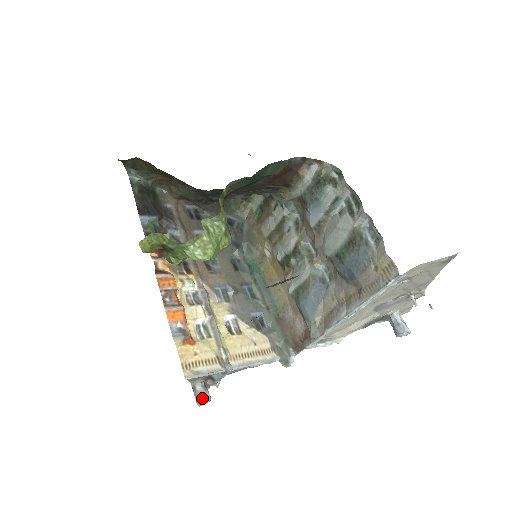
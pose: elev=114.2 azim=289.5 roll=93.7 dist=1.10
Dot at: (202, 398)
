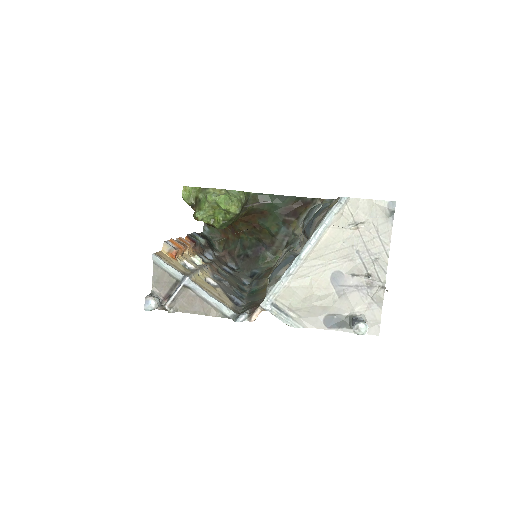
Dot at: (152, 296)
